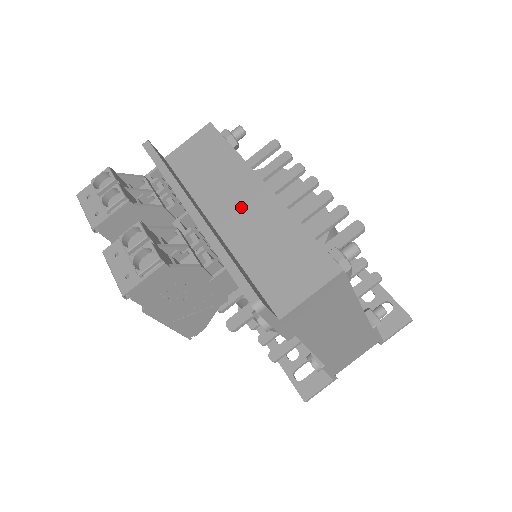
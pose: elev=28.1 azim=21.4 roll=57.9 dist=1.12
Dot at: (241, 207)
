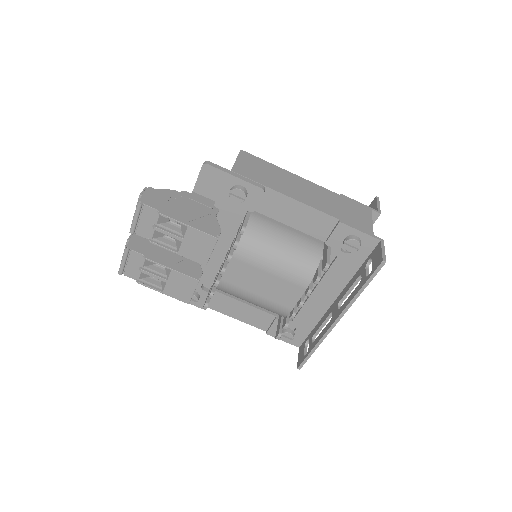
Dot at: occluded
